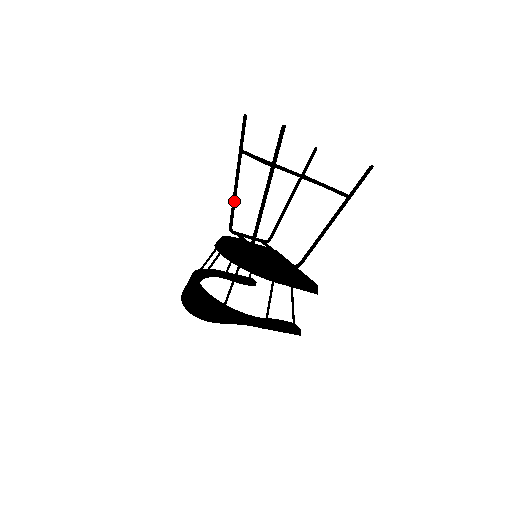
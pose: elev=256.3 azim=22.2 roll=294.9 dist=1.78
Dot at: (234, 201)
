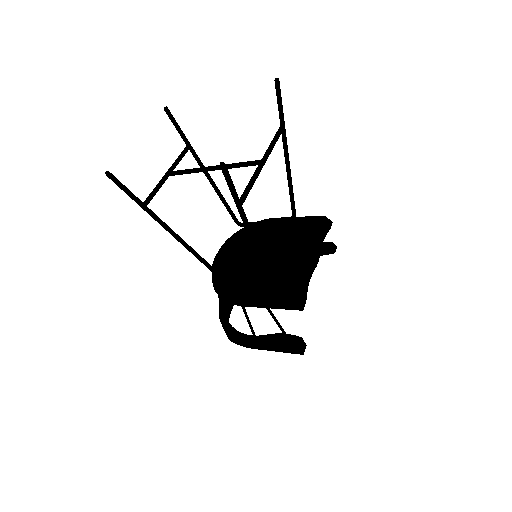
Dot at: (220, 197)
